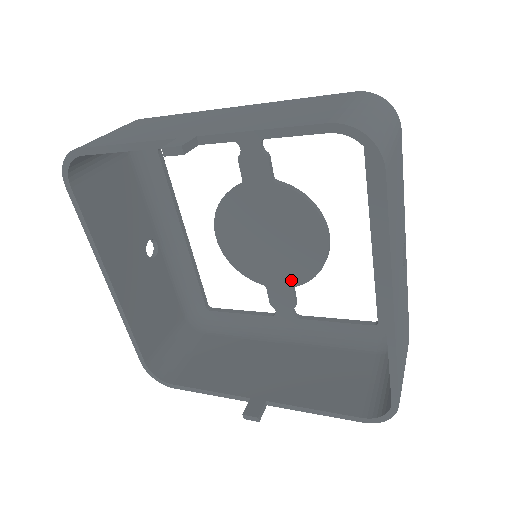
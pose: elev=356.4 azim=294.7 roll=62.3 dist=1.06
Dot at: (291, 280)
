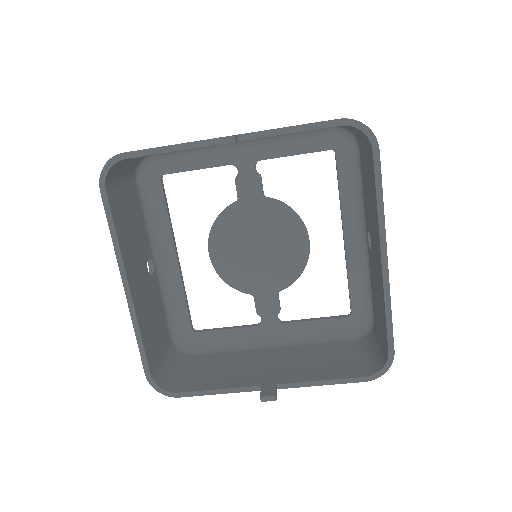
Dot at: (277, 285)
